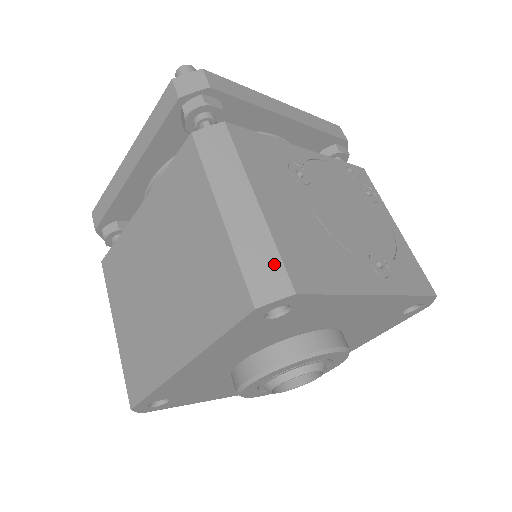
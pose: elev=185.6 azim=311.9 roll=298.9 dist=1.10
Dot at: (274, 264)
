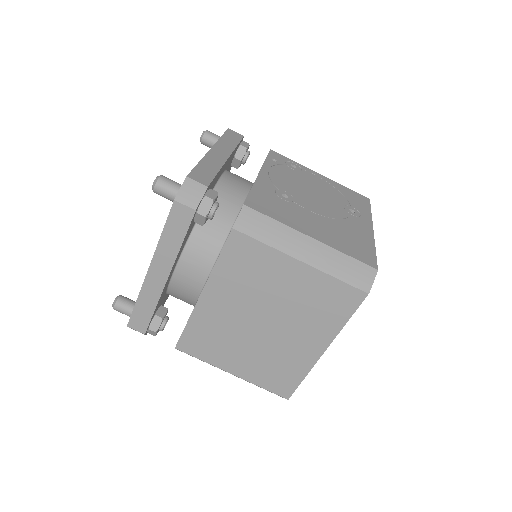
Dot at: (355, 265)
